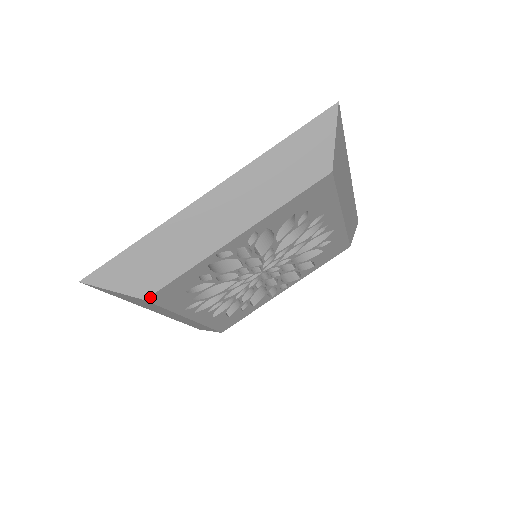
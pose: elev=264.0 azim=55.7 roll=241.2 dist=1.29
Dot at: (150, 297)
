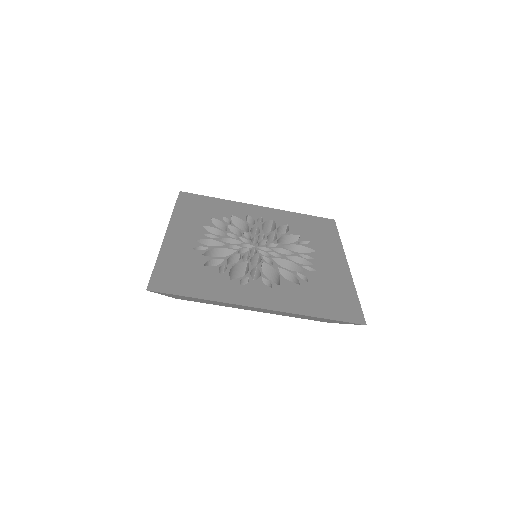
Dot at: occluded
